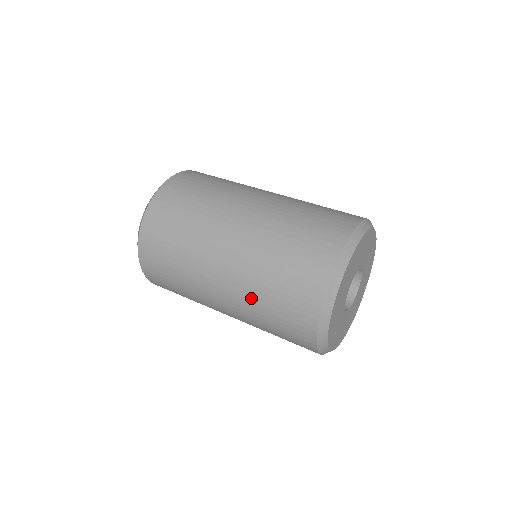
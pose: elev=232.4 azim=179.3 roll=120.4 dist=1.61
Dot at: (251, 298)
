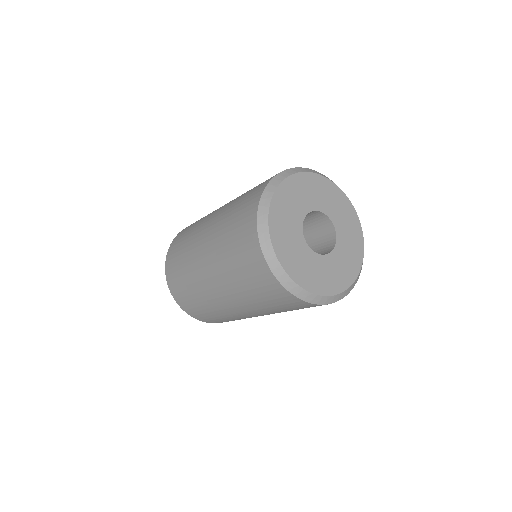
Dot at: (228, 276)
